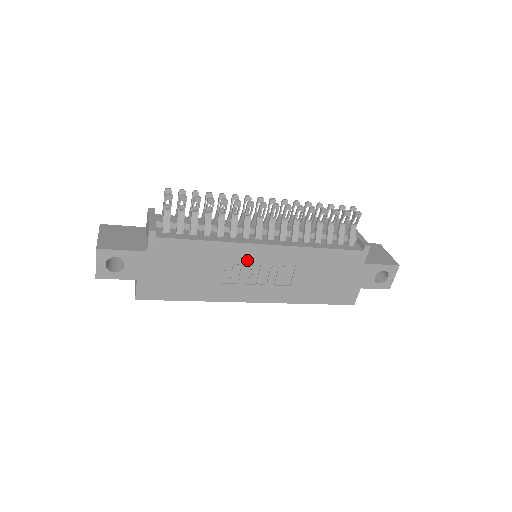
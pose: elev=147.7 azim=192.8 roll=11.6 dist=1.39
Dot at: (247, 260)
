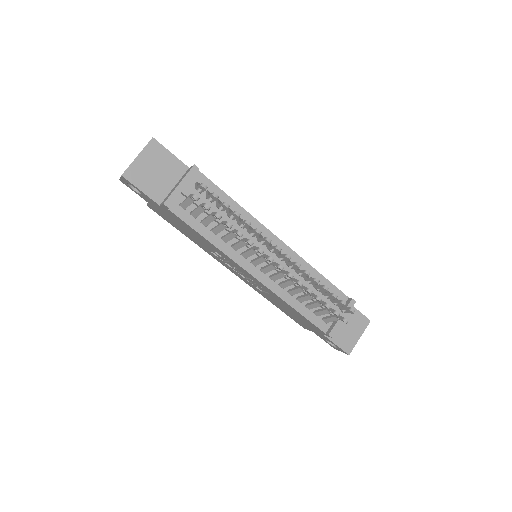
Dot at: (234, 265)
